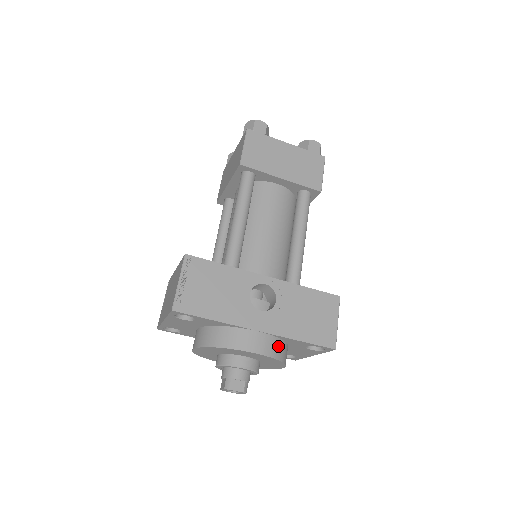
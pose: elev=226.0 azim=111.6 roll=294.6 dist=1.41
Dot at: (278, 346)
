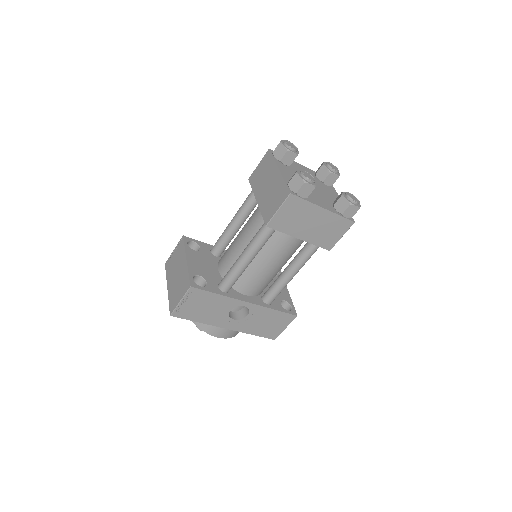
Dot at: occluded
